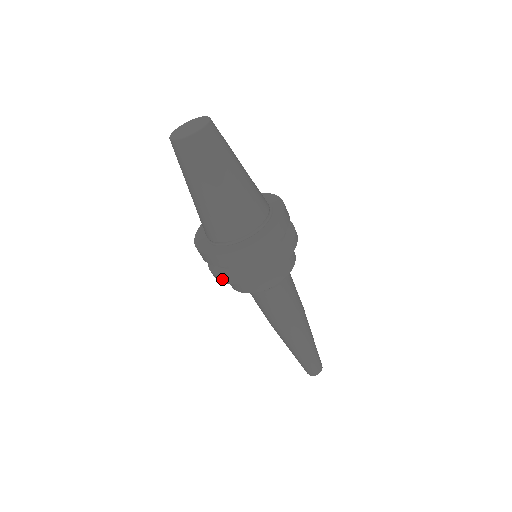
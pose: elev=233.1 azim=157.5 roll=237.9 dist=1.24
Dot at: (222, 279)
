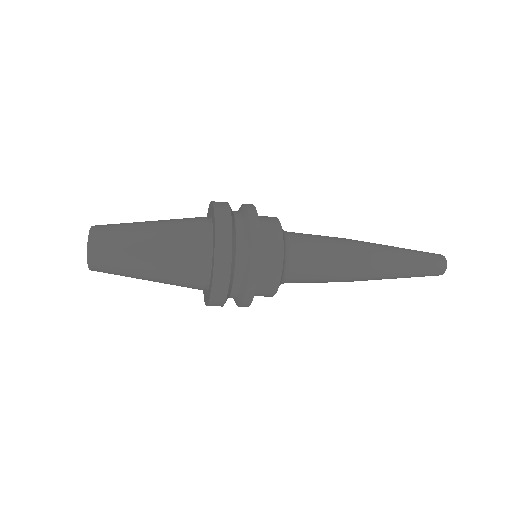
Dot at: (244, 305)
